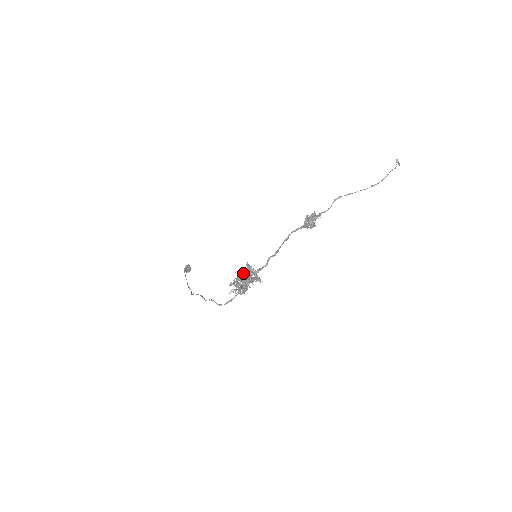
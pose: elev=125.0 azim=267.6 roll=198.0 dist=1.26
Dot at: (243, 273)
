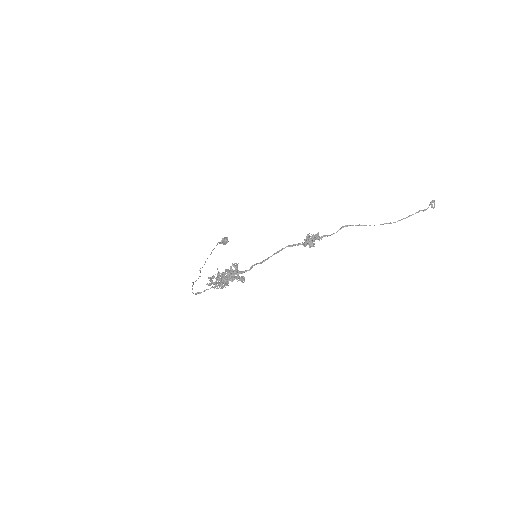
Dot at: (225, 271)
